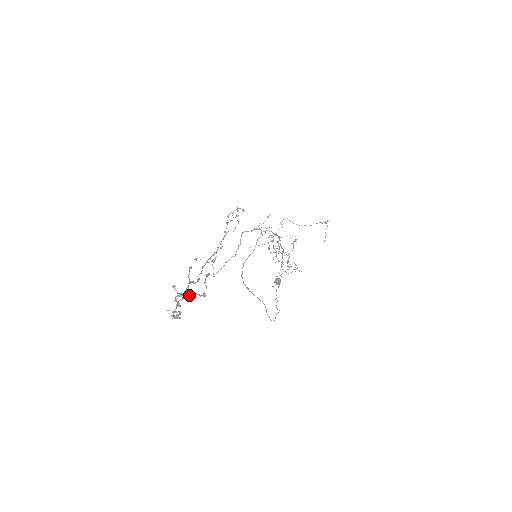
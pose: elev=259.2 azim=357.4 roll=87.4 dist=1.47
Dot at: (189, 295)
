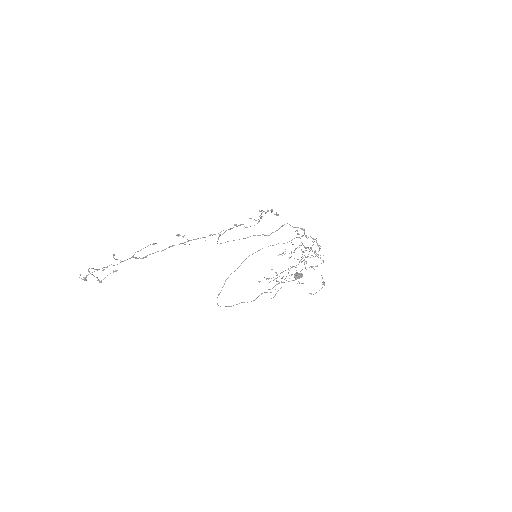
Dot at: occluded
